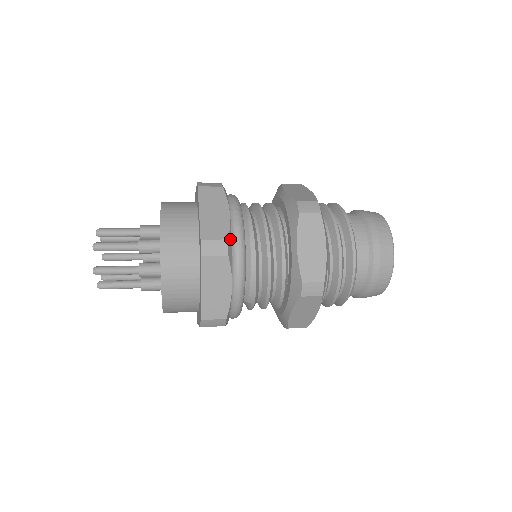
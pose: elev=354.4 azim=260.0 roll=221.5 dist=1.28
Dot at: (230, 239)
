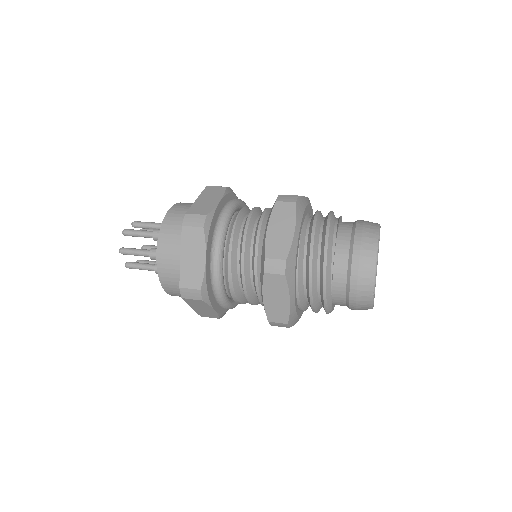
Dot at: (204, 286)
